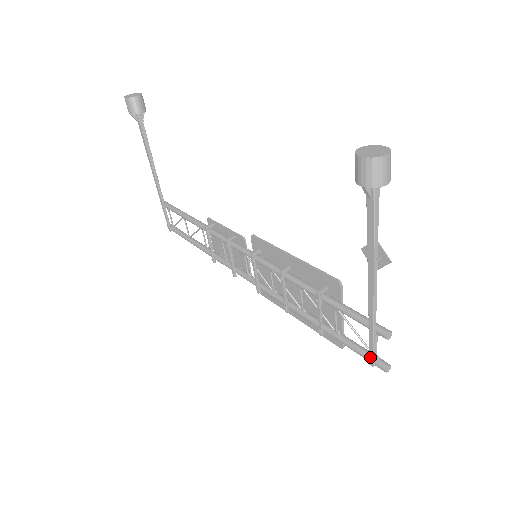
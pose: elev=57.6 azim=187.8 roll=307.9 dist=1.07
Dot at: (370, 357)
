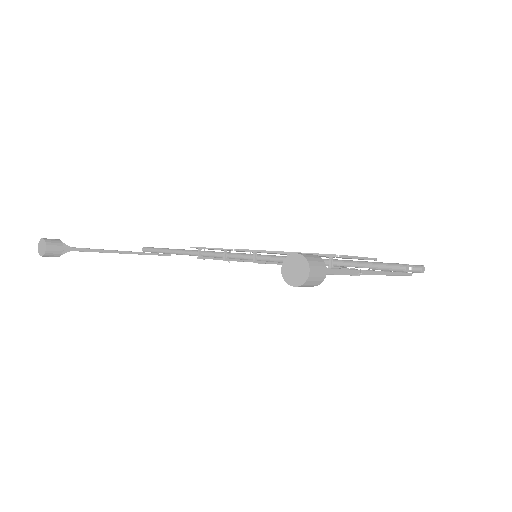
Dot at: occluded
